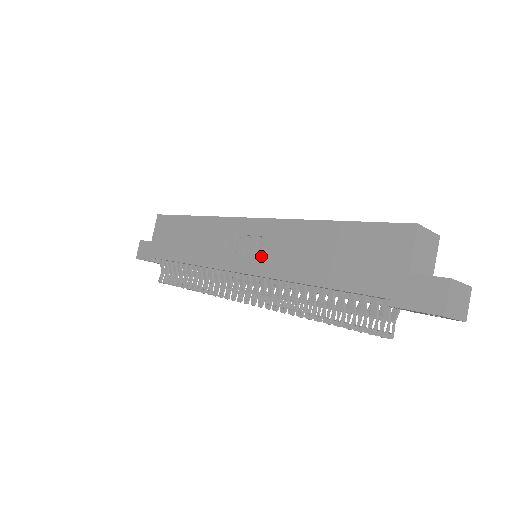
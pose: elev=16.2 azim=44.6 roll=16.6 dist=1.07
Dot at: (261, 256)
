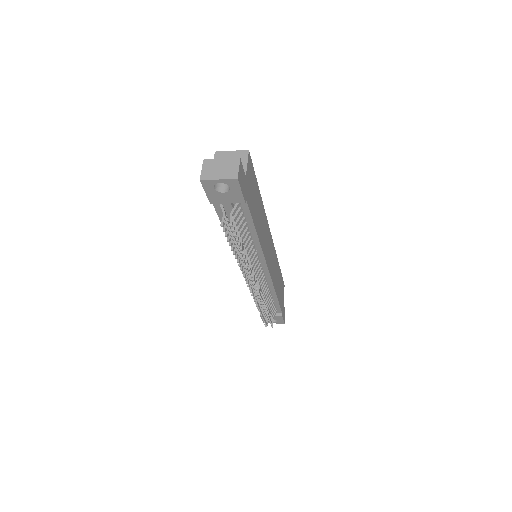
Dot at: occluded
